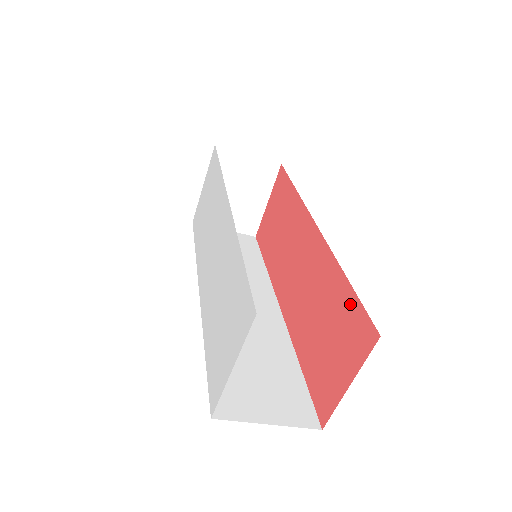
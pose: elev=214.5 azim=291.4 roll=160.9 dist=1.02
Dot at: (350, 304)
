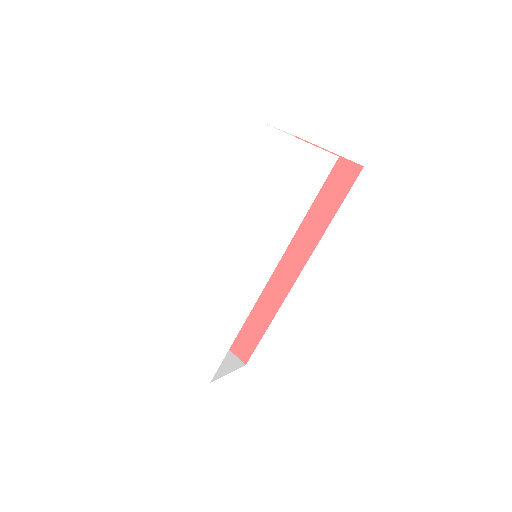
Dot at: (255, 336)
